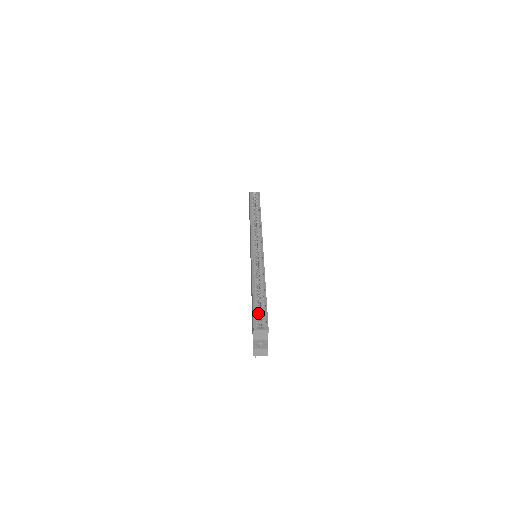
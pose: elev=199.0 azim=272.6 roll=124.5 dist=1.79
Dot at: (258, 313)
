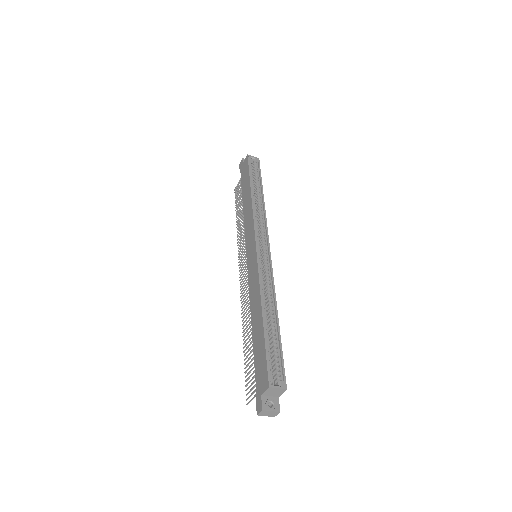
Dot at: occluded
